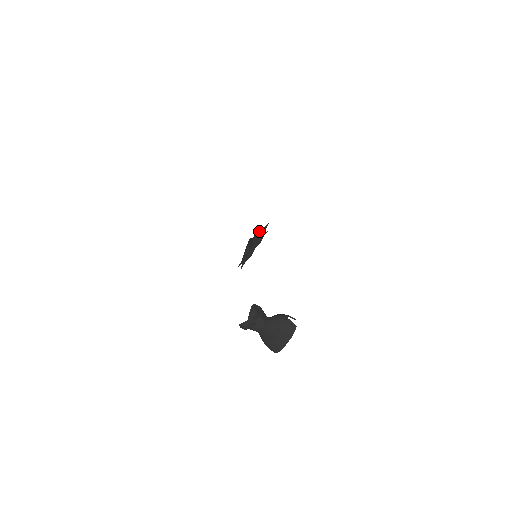
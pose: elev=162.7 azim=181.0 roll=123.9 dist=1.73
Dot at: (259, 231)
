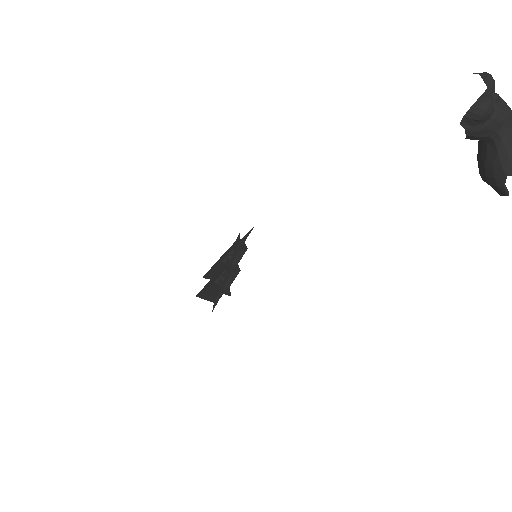
Dot at: (225, 254)
